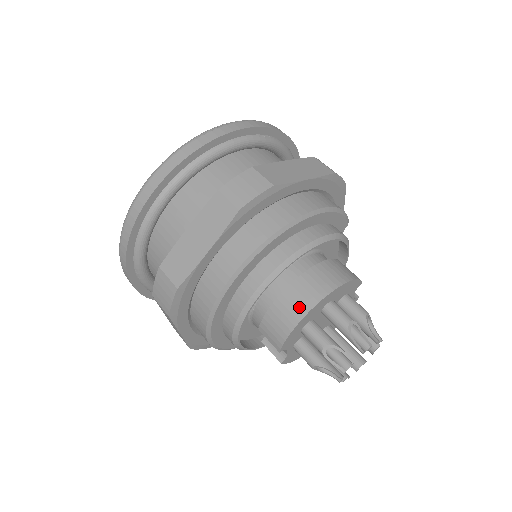
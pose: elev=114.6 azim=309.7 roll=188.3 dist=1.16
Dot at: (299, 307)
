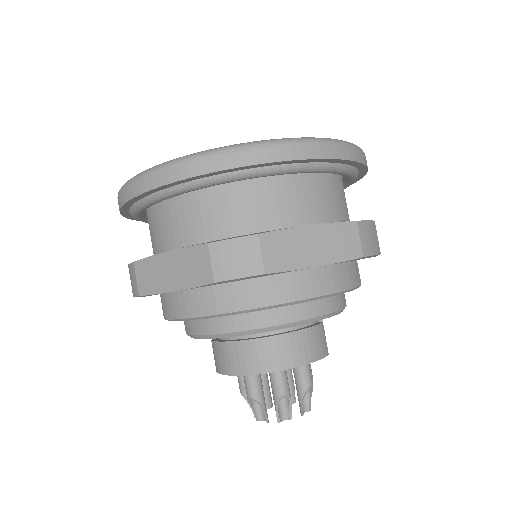
Dot at: (243, 365)
